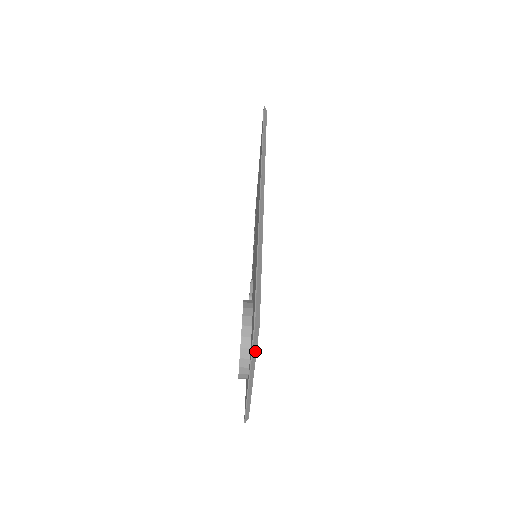
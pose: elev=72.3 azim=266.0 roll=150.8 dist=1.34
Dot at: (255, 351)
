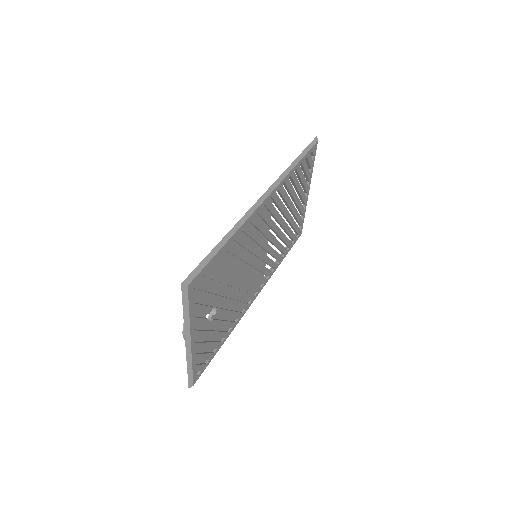
Dot at: (187, 311)
